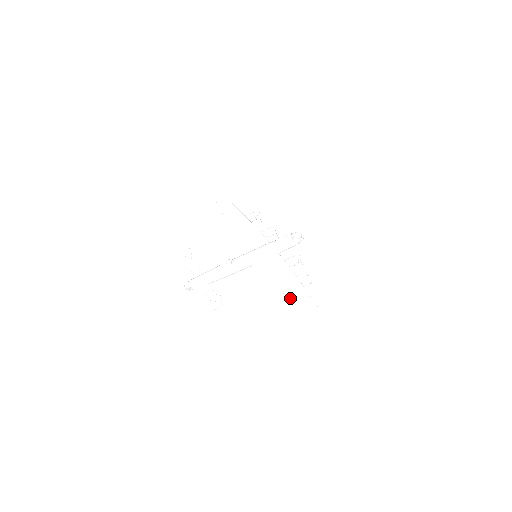
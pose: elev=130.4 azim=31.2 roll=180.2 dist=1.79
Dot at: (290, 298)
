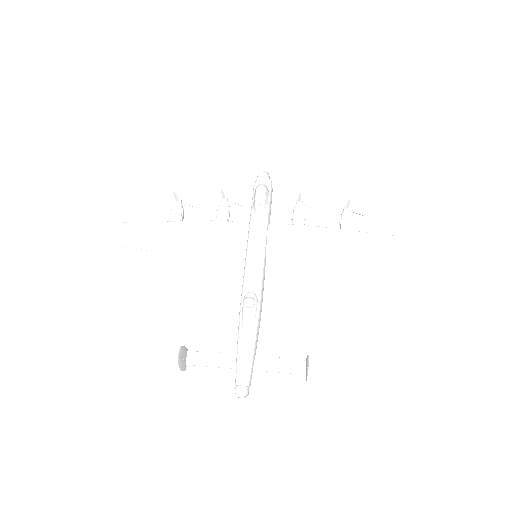
Dot at: (368, 262)
